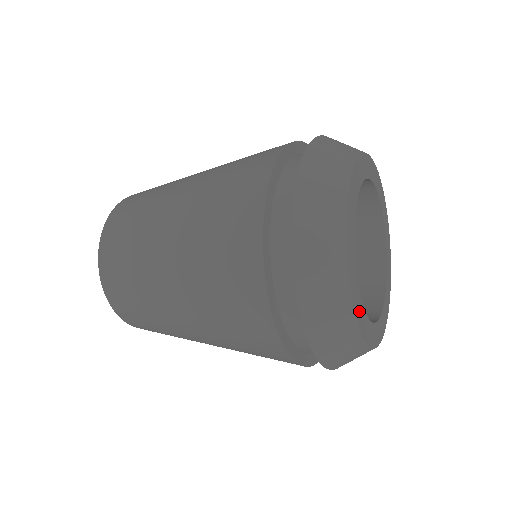
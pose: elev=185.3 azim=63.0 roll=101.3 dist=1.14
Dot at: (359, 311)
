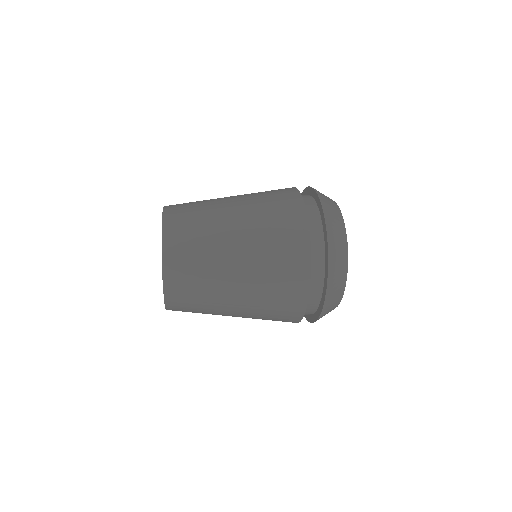
Dot at: occluded
